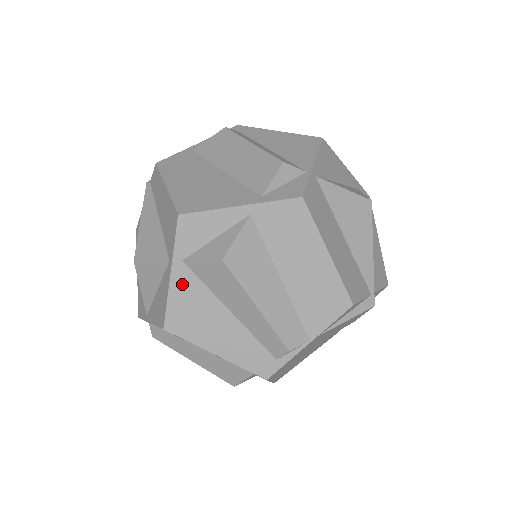
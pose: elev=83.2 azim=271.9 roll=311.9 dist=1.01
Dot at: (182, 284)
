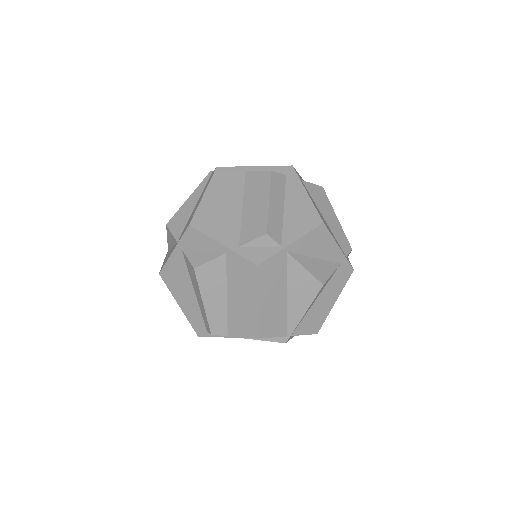
Dot at: (177, 260)
